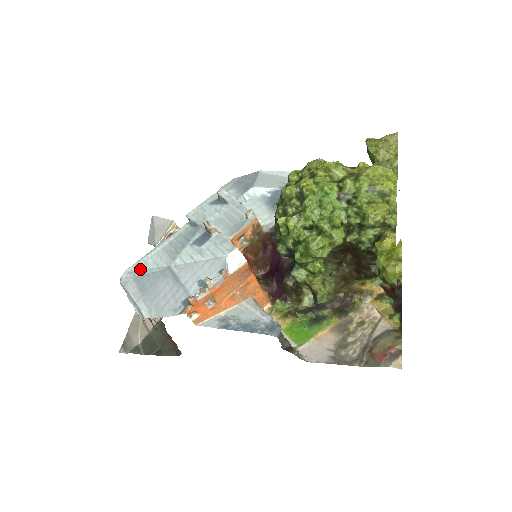
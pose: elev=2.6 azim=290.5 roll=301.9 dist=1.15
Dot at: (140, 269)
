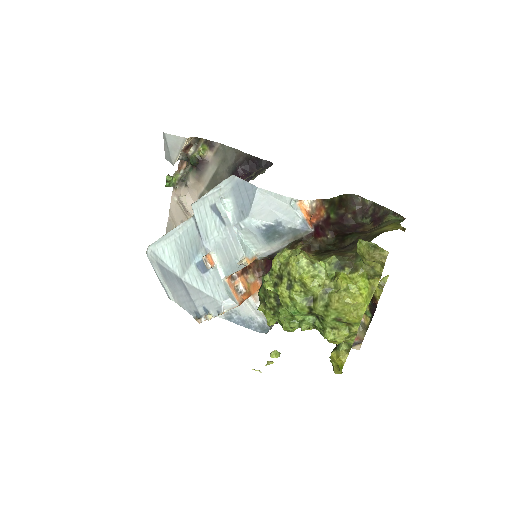
Dot at: (160, 257)
